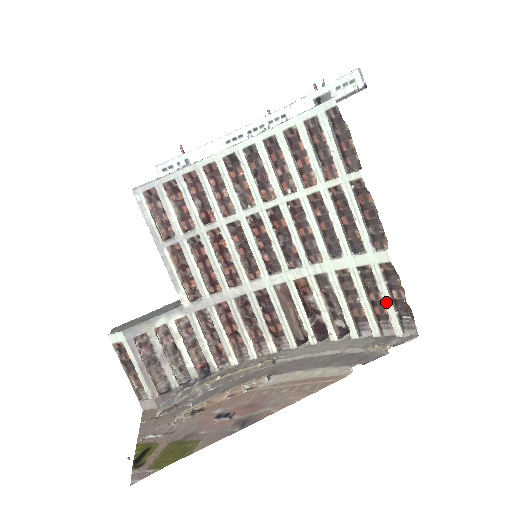
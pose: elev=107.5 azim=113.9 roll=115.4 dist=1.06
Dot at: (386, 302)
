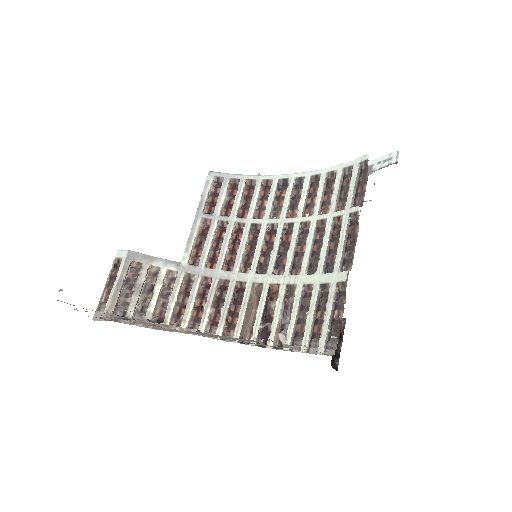
Dot at: (326, 319)
